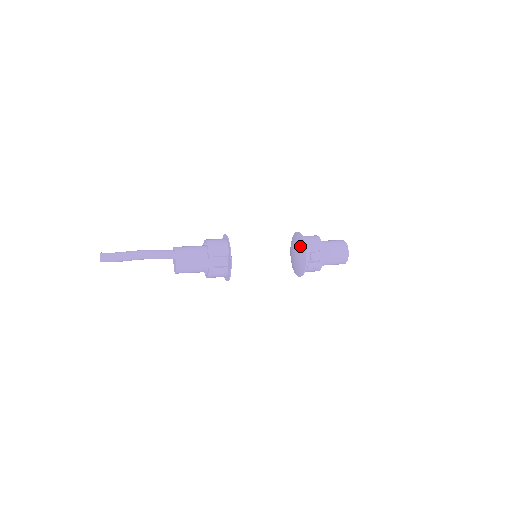
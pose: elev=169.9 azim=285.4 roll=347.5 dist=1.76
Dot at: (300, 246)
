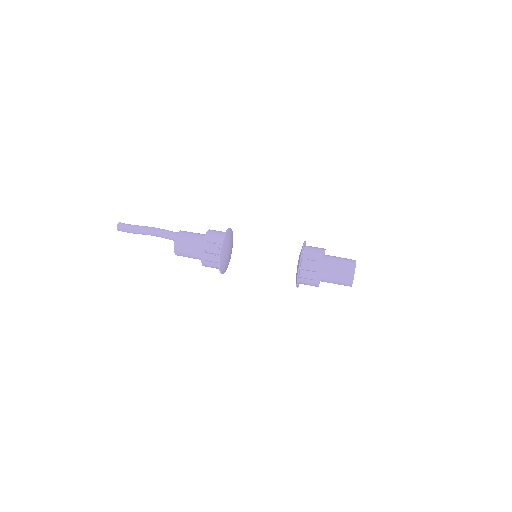
Dot at: occluded
